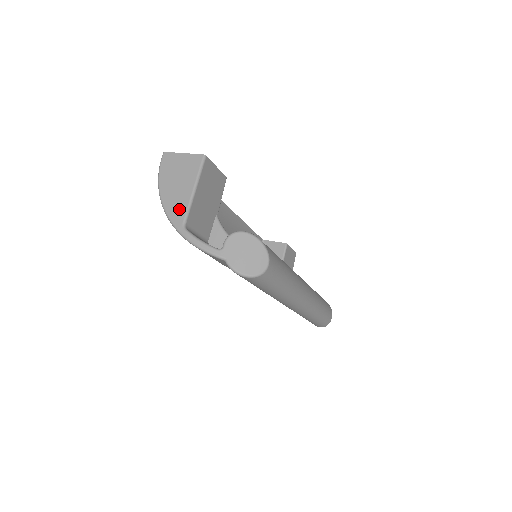
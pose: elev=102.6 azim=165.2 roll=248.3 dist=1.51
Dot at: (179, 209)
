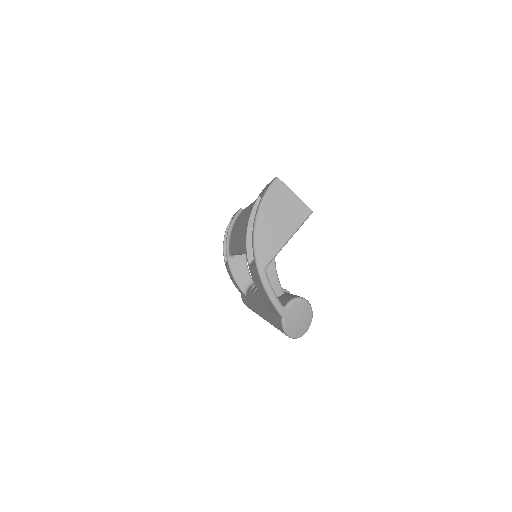
Dot at: (268, 249)
